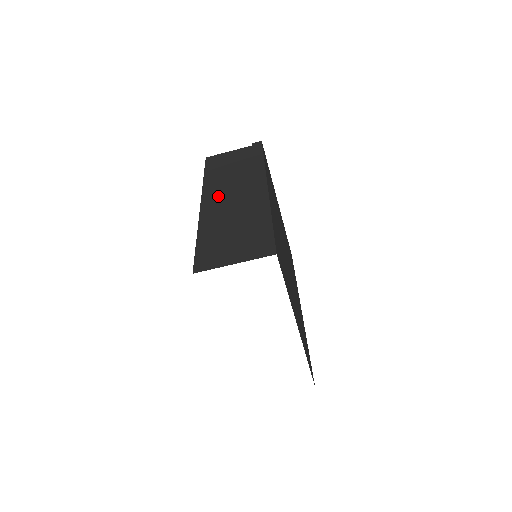
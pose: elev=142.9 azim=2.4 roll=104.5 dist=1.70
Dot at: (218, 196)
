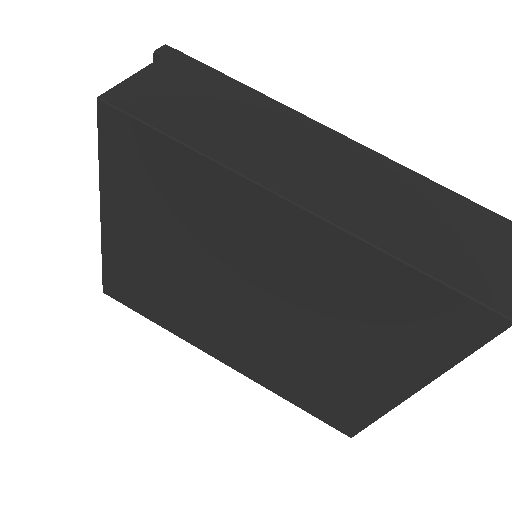
Dot at: (298, 175)
